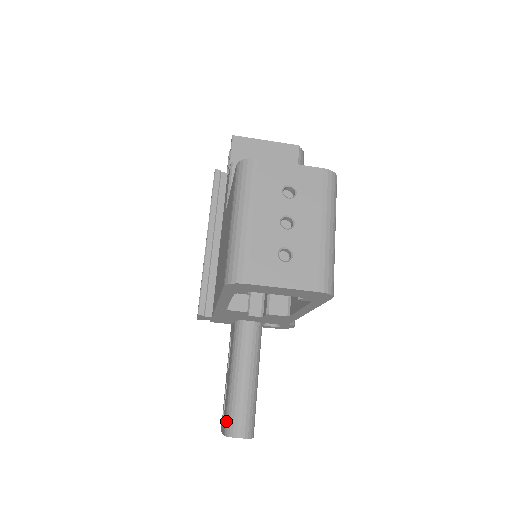
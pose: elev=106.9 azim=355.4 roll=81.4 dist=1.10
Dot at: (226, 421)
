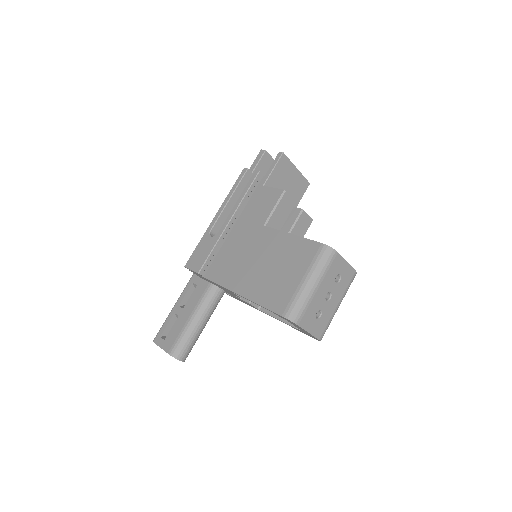
Dot at: (175, 346)
